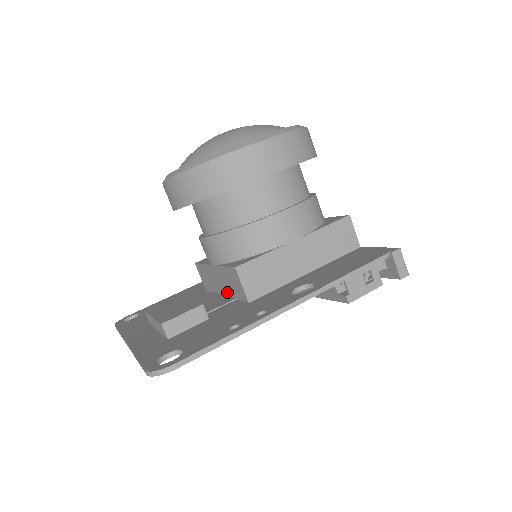
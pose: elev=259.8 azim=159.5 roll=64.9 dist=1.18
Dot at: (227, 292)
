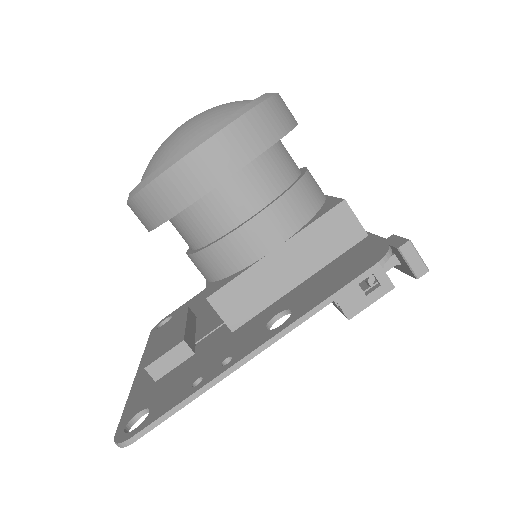
Dot at: occluded
